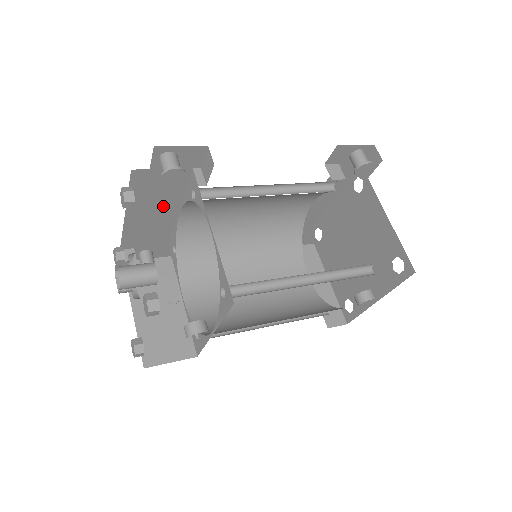
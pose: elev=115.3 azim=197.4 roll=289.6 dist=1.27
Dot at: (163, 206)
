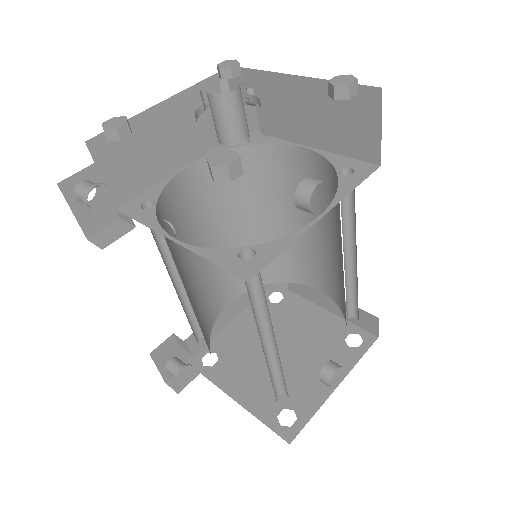
Dot at: (188, 140)
